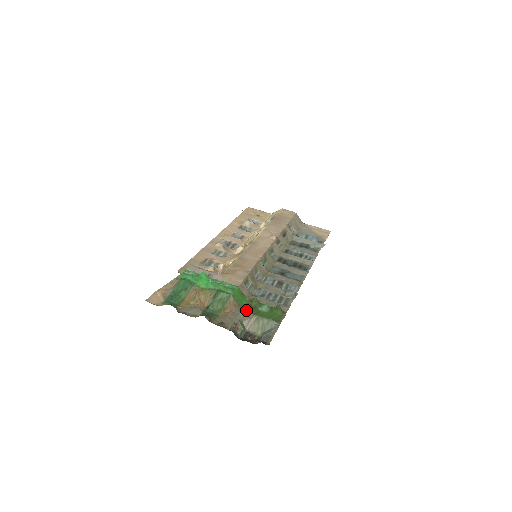
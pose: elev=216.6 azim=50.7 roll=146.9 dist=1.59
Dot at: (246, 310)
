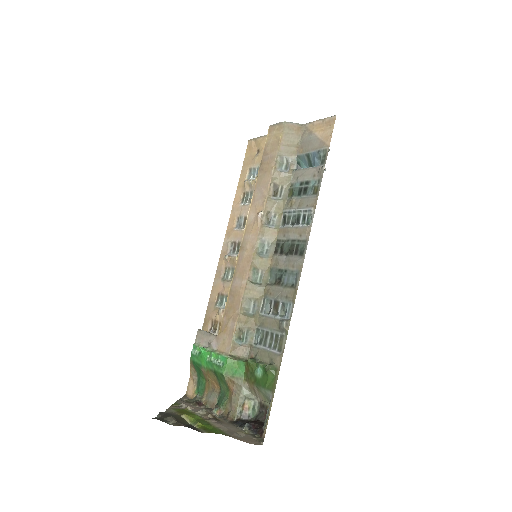
Dot at: (247, 379)
